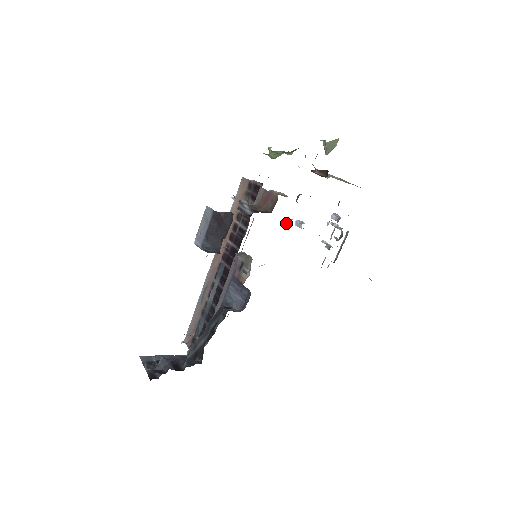
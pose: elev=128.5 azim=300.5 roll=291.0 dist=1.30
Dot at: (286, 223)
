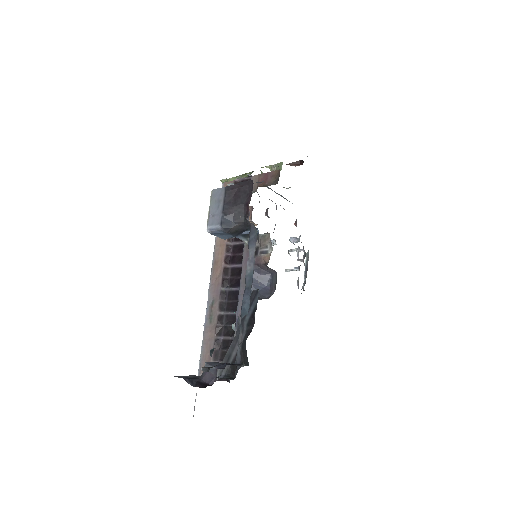
Dot at: occluded
